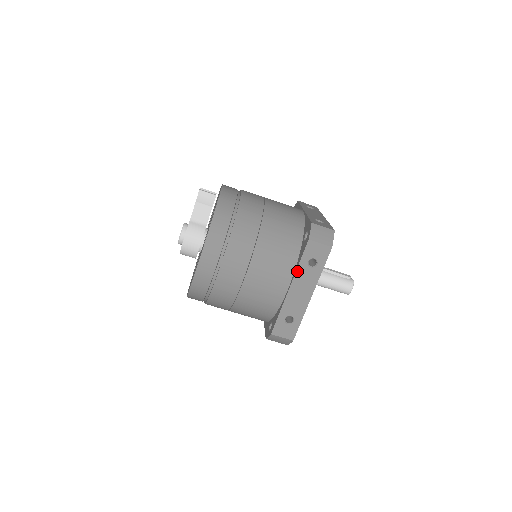
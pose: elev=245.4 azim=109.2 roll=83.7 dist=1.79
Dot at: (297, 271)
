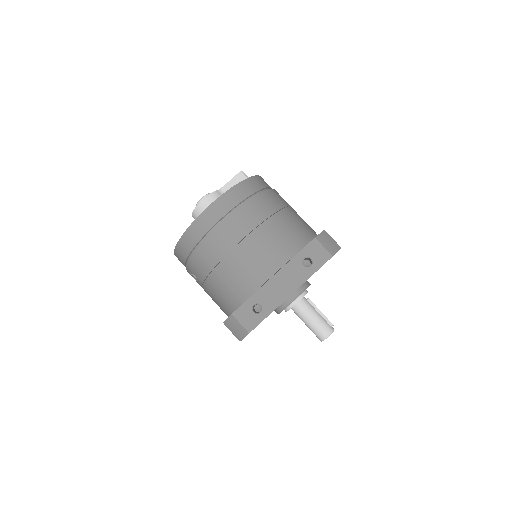
Dot at: (289, 262)
